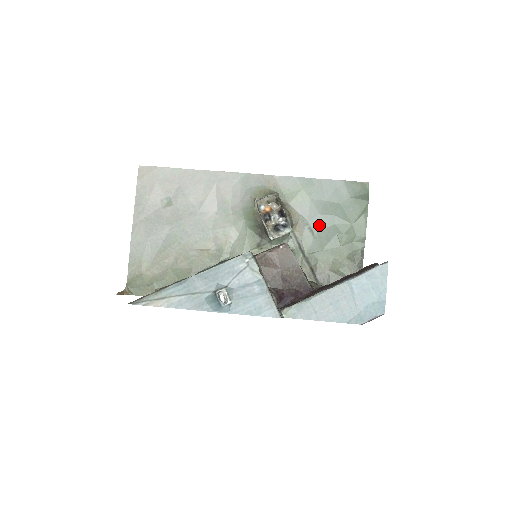
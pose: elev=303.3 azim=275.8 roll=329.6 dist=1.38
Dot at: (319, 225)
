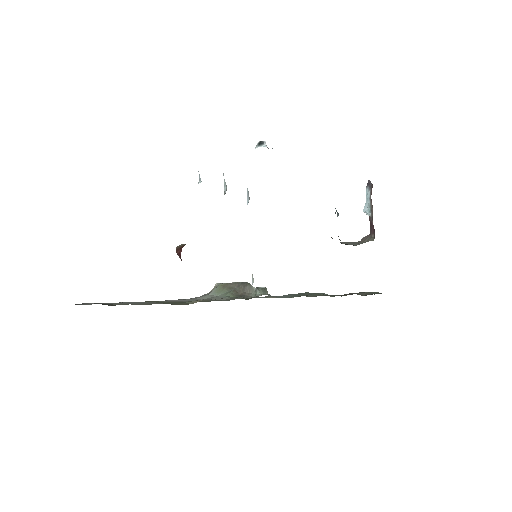
Dot at: (284, 297)
